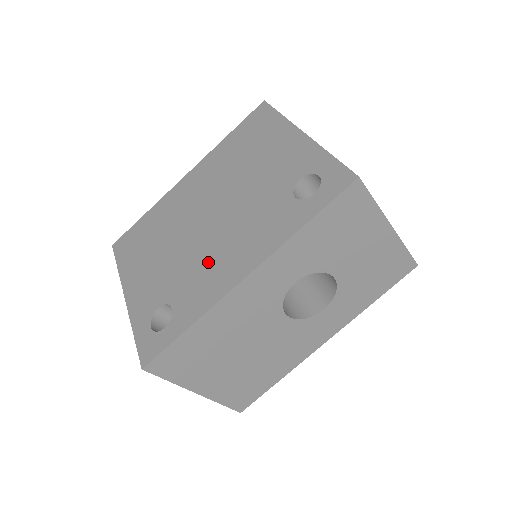
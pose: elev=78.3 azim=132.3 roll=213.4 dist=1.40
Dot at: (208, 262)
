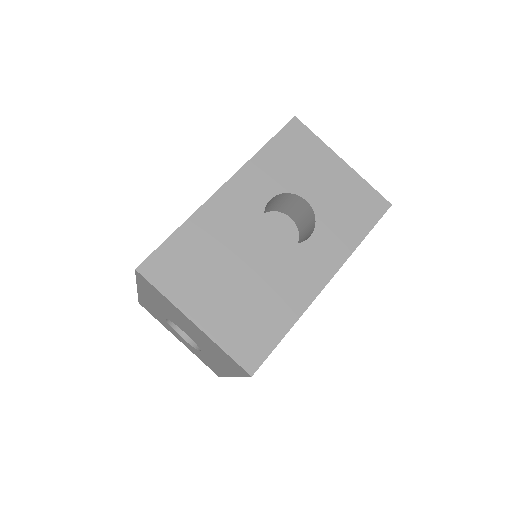
Dot at: occluded
